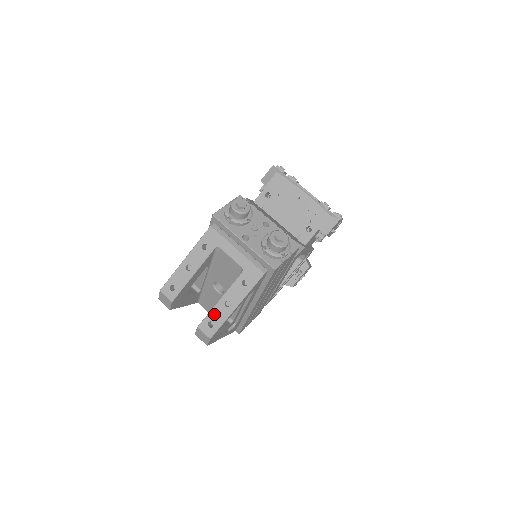
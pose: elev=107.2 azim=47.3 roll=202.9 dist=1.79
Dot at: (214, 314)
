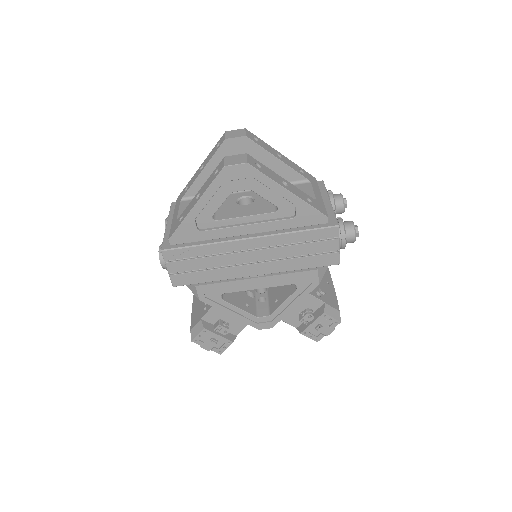
Dot at: (268, 170)
